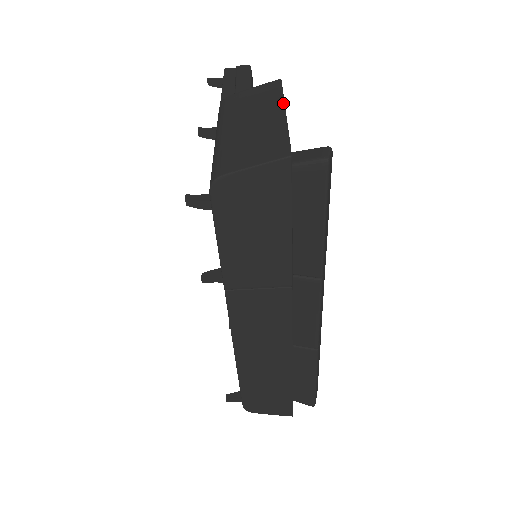
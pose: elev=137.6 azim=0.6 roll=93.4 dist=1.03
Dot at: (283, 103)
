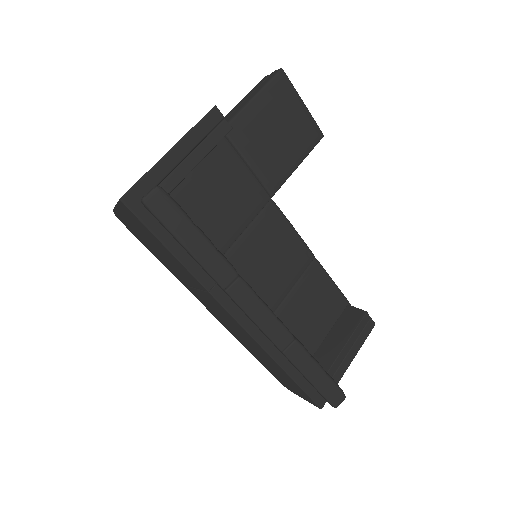
Dot at: (180, 139)
